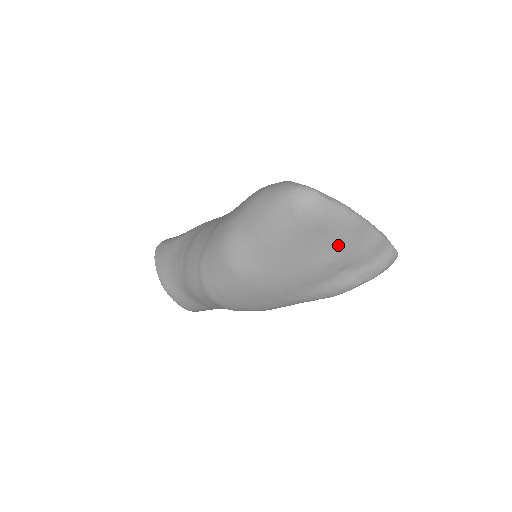
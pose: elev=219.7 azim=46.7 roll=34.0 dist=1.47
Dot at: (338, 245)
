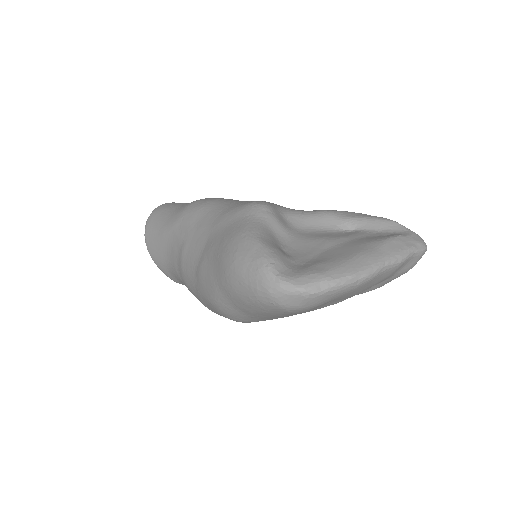
Dot at: (347, 296)
